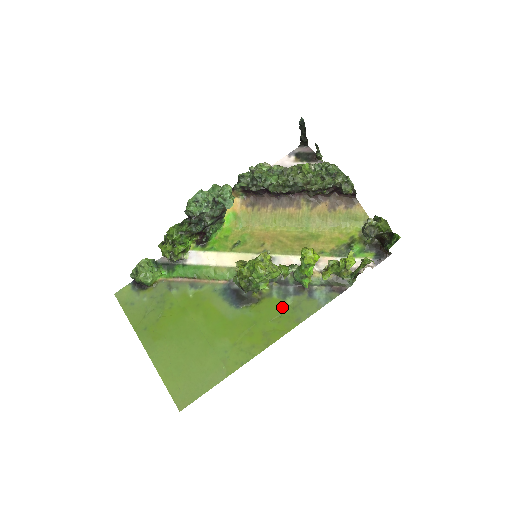
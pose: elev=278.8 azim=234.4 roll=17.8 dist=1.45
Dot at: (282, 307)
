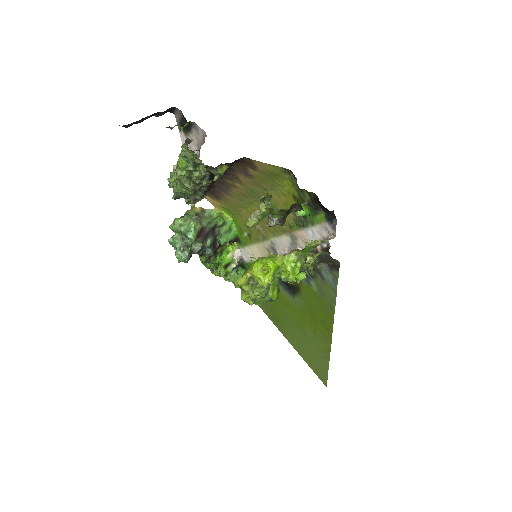
Dot at: (314, 294)
